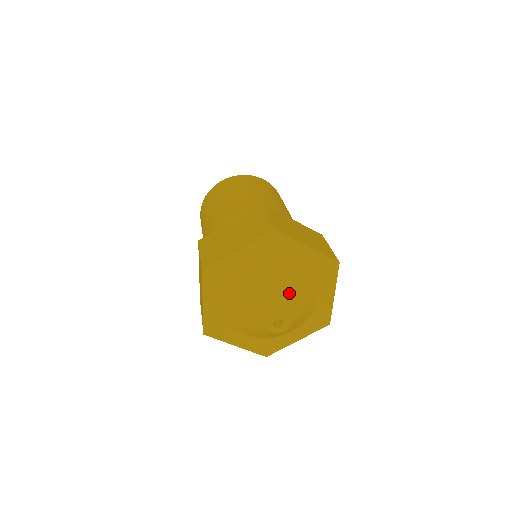
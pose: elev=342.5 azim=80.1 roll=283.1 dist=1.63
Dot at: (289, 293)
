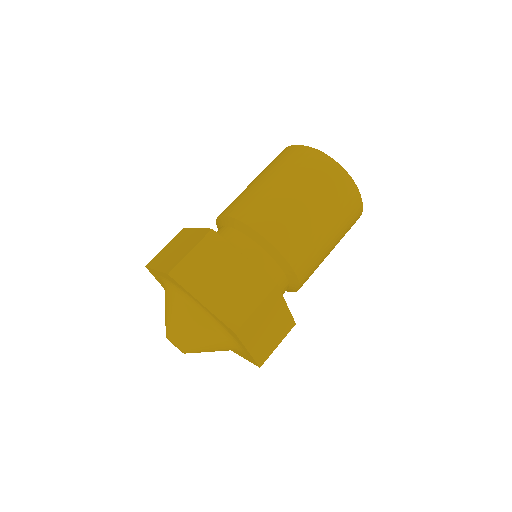
Dot at: (183, 330)
